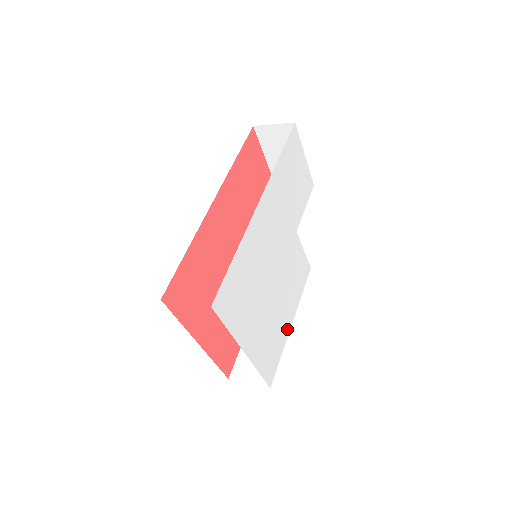
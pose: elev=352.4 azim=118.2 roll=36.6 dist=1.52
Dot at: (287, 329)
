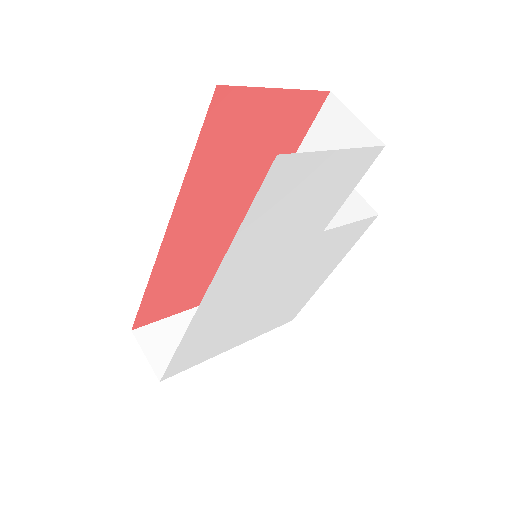
Dot at: (318, 284)
